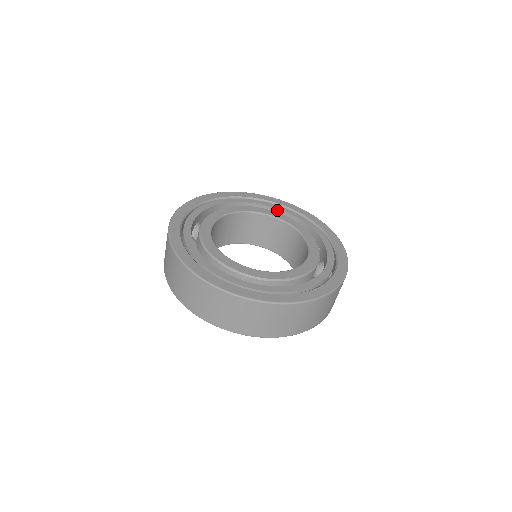
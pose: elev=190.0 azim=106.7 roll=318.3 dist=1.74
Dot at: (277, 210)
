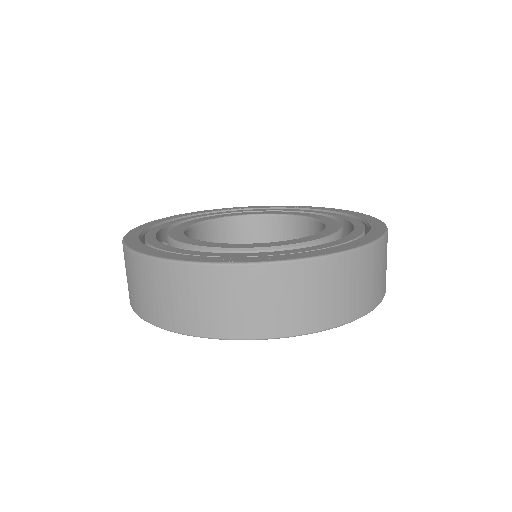
Dot at: occluded
